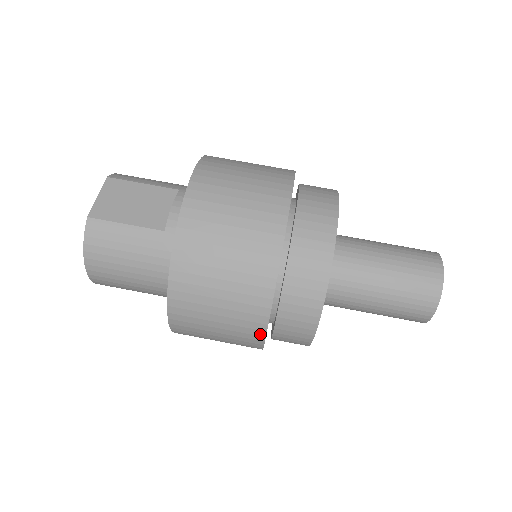
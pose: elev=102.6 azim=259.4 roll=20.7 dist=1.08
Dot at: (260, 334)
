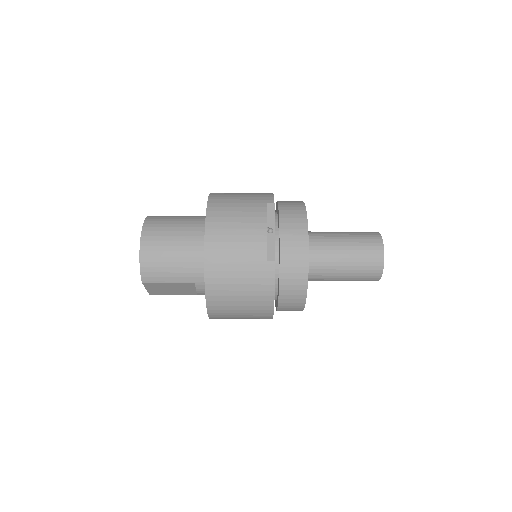
Dot at: occluded
